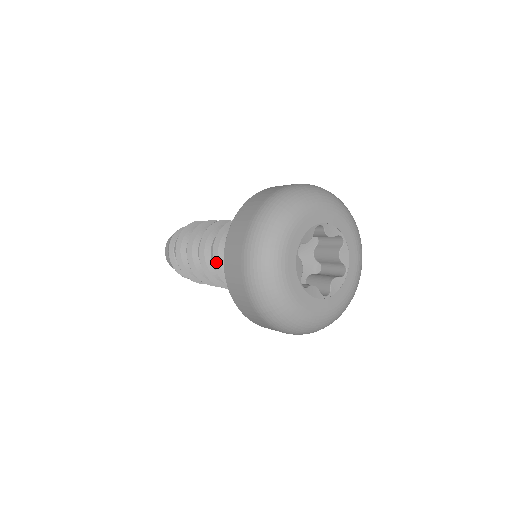
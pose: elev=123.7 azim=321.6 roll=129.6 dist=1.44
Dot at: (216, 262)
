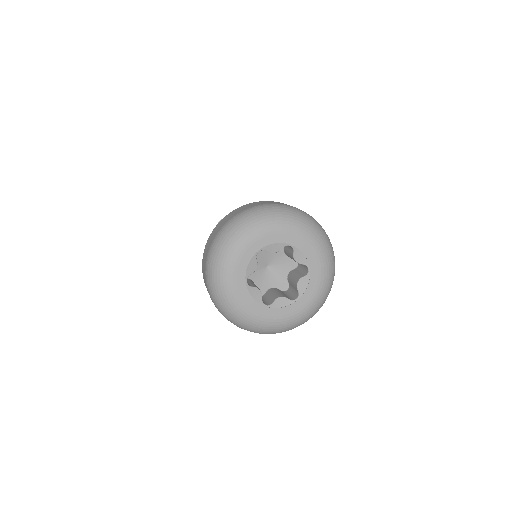
Dot at: occluded
